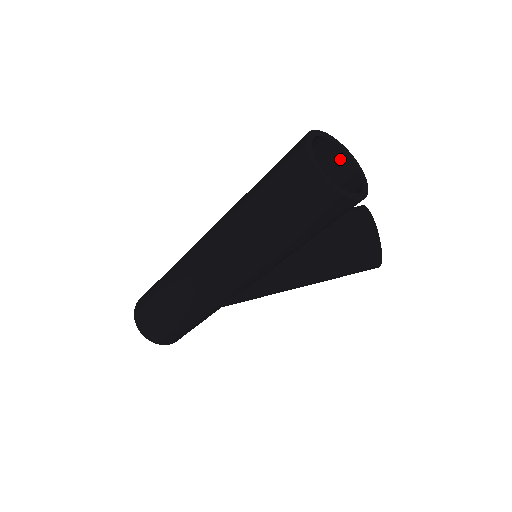
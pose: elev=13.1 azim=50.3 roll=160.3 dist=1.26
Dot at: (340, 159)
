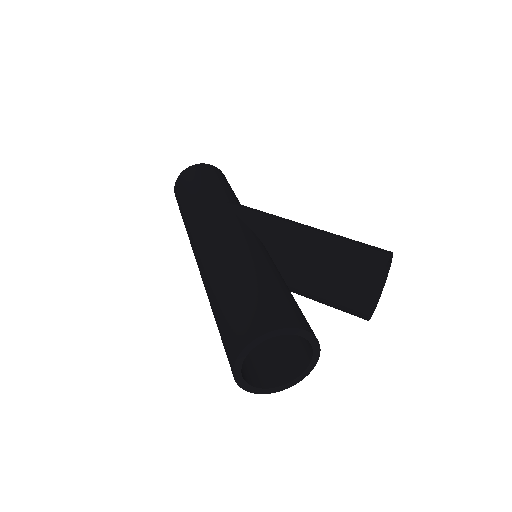
Dot at: occluded
